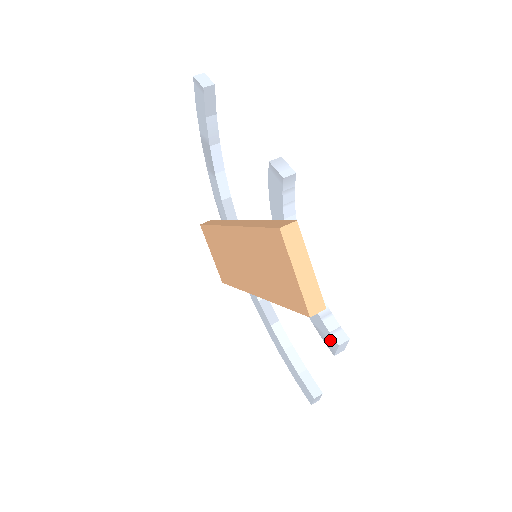
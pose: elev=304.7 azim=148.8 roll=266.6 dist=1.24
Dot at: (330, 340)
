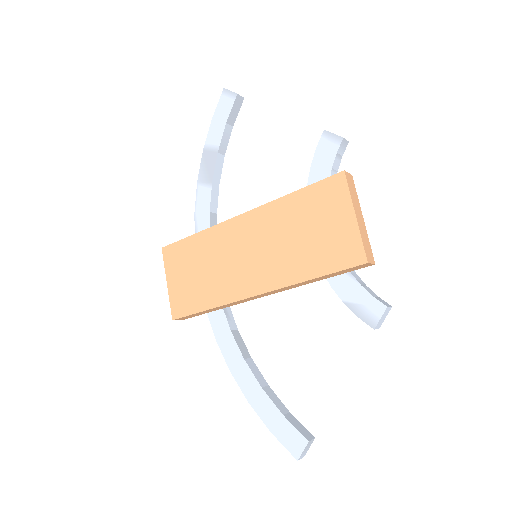
Dot at: (372, 308)
